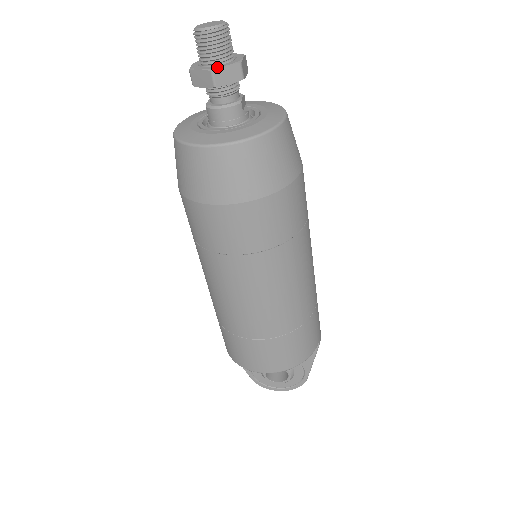
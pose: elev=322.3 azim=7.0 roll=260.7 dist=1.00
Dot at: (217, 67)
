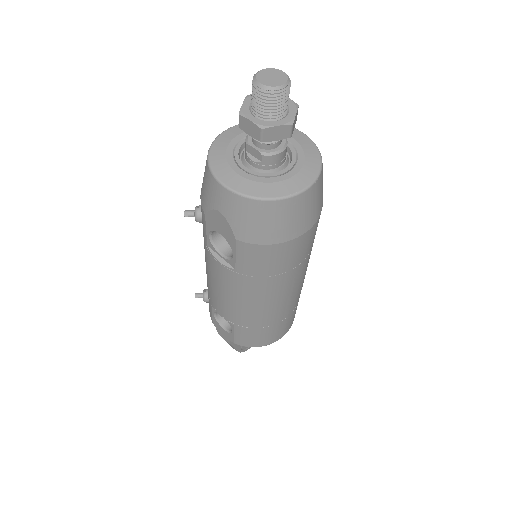
Dot at: (293, 118)
